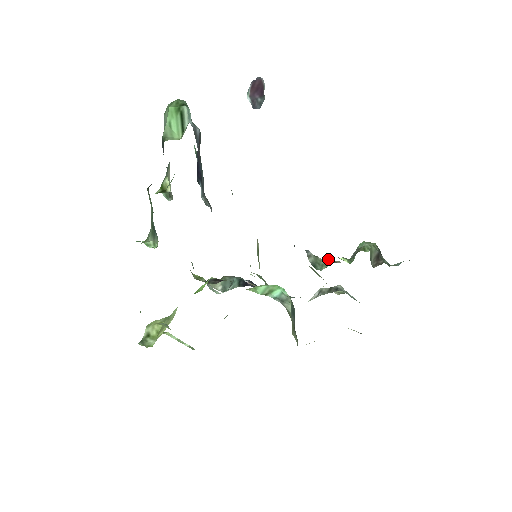
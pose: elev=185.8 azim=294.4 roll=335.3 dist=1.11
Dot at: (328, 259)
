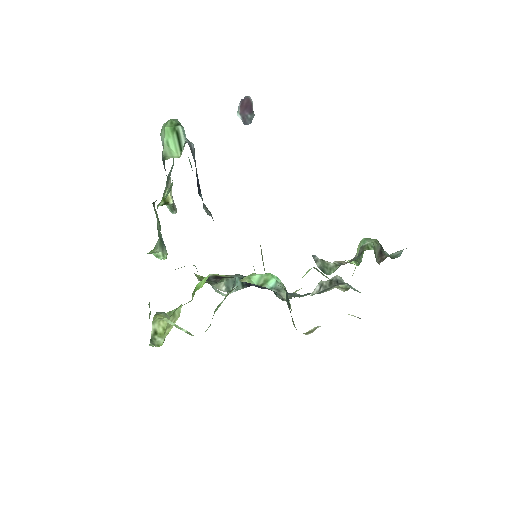
Dot at: (334, 261)
